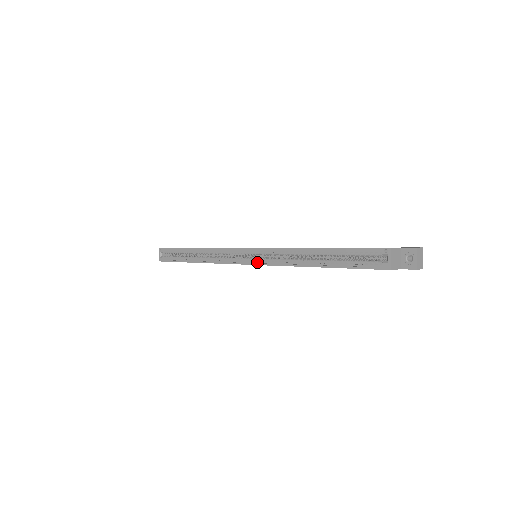
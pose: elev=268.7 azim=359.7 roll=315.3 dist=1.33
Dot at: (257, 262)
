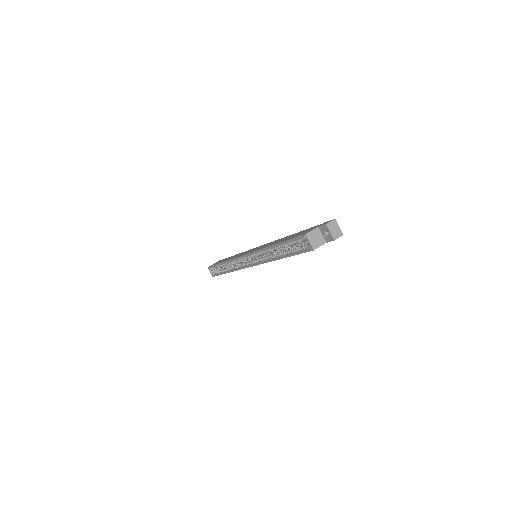
Dot at: (254, 263)
